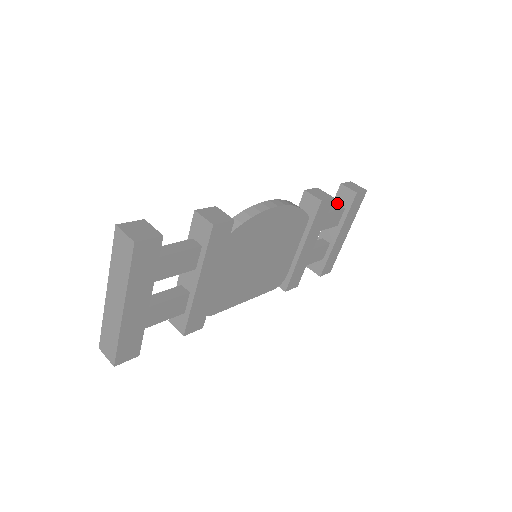
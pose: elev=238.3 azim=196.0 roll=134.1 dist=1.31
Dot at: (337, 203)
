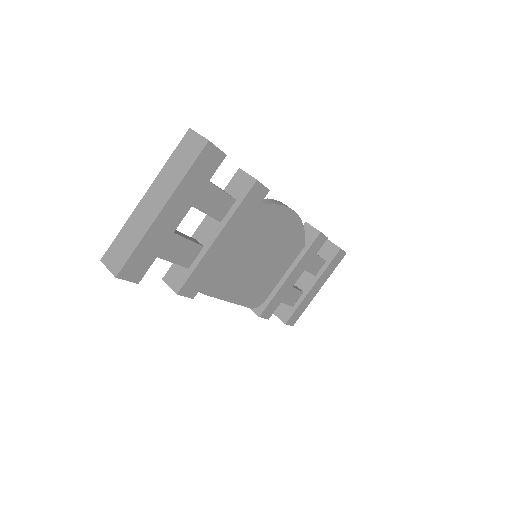
Dot at: (320, 256)
